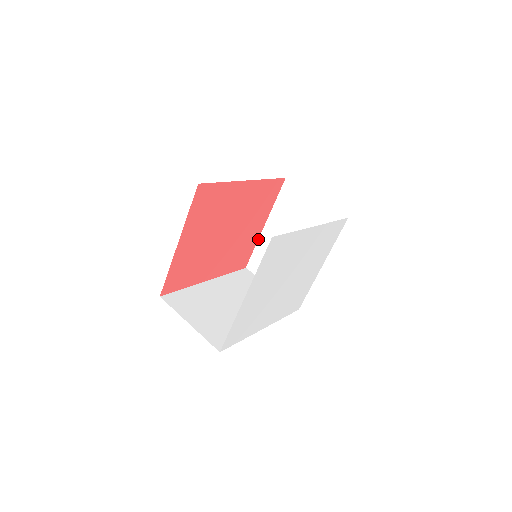
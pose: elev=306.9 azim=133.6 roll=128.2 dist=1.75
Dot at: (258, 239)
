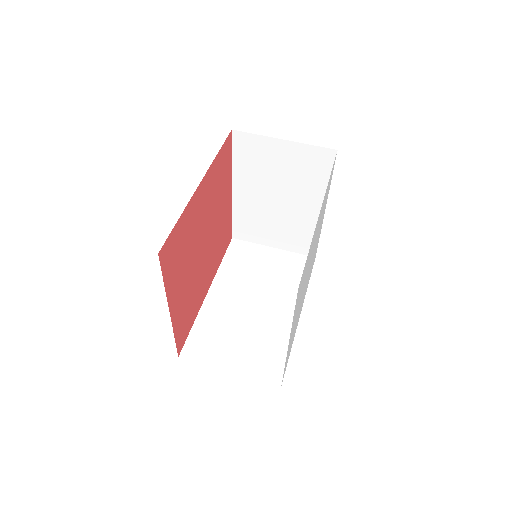
Dot at: (231, 206)
